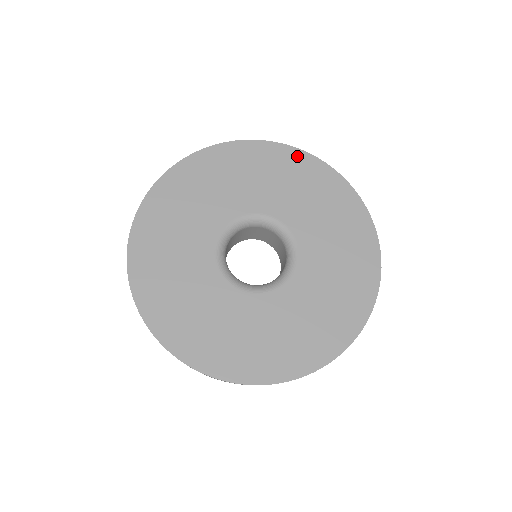
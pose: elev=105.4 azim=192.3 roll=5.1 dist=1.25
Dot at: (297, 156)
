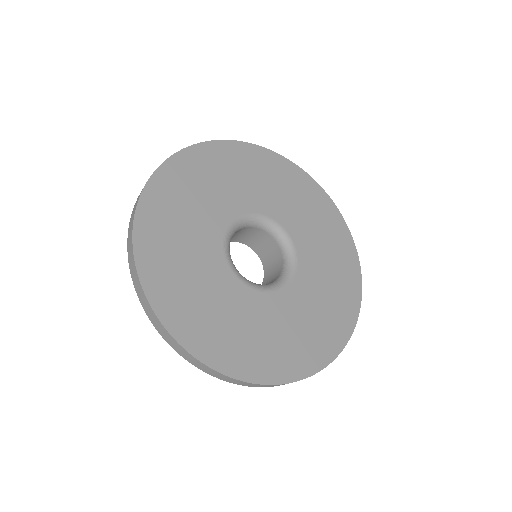
Dot at: (298, 173)
